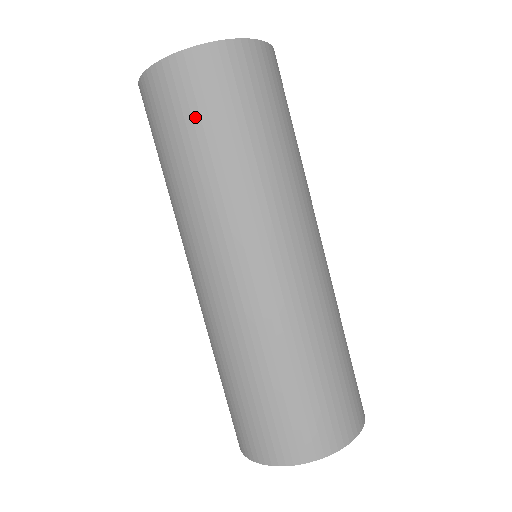
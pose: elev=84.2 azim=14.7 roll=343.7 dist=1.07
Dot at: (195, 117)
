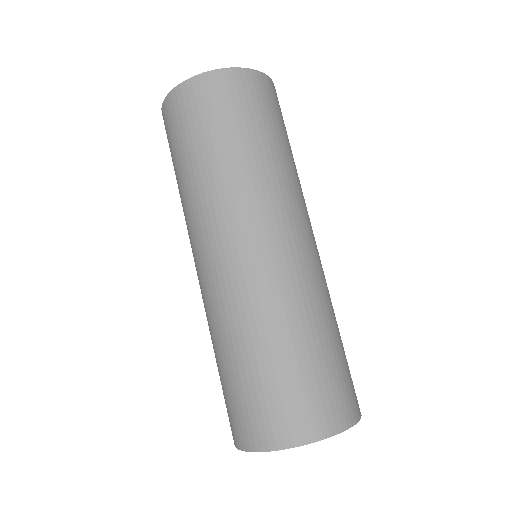
Dot at: (204, 125)
